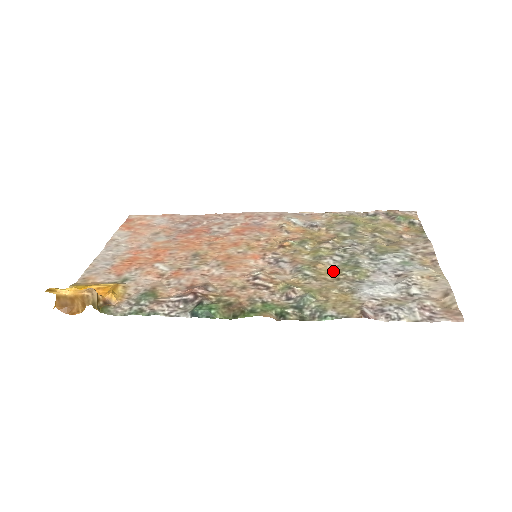
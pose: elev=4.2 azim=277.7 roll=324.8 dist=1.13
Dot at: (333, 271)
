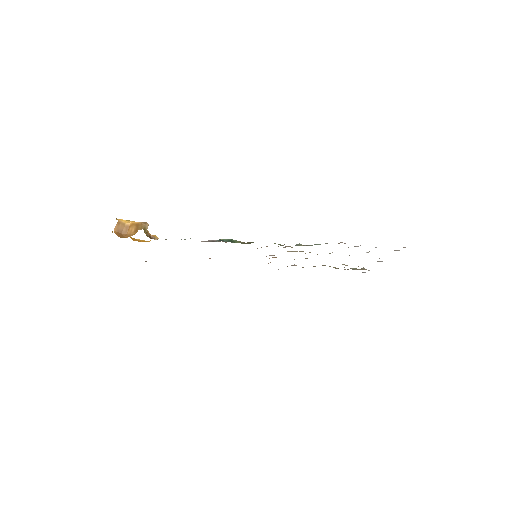
Dot at: occluded
